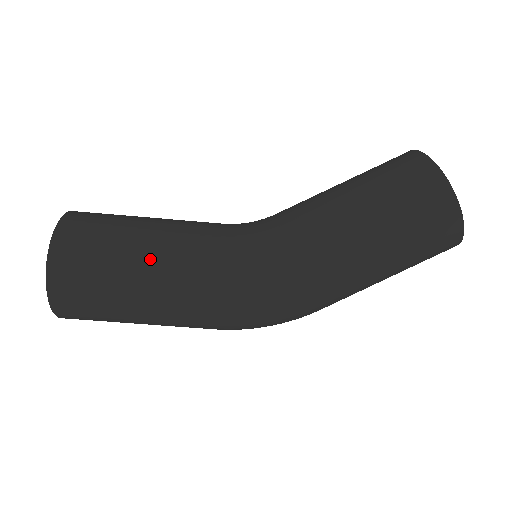
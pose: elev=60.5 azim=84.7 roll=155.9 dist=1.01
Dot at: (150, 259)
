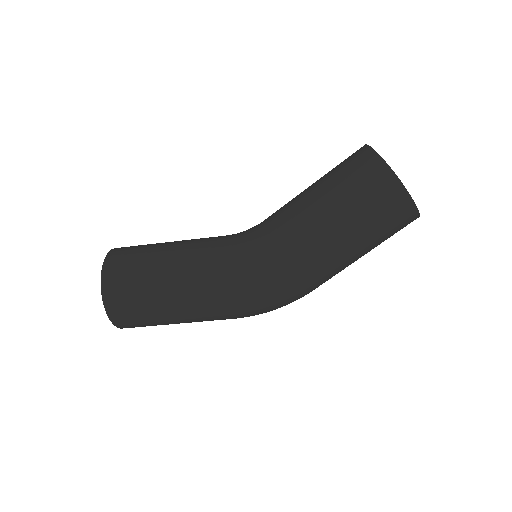
Dot at: (172, 276)
